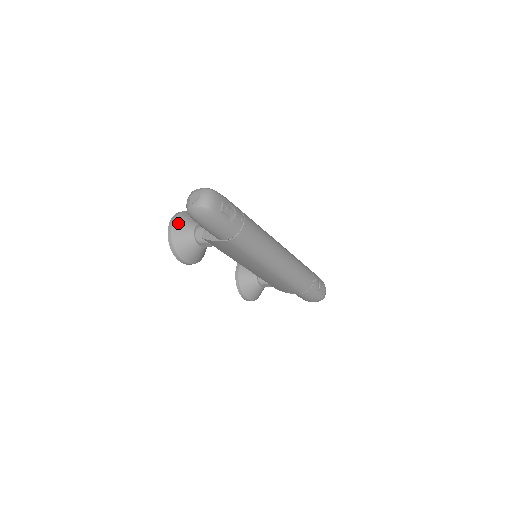
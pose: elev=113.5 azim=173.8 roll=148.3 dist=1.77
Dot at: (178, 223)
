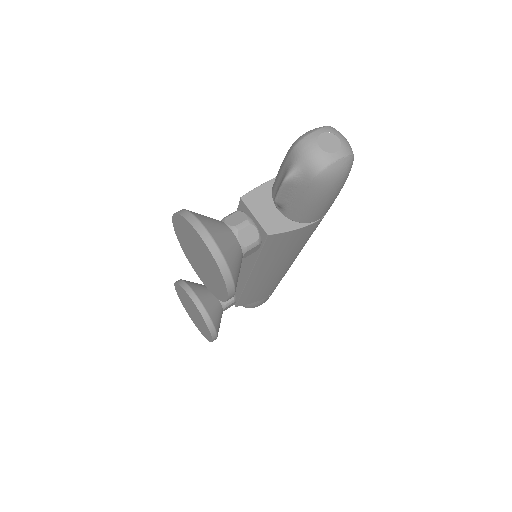
Dot at: (211, 227)
